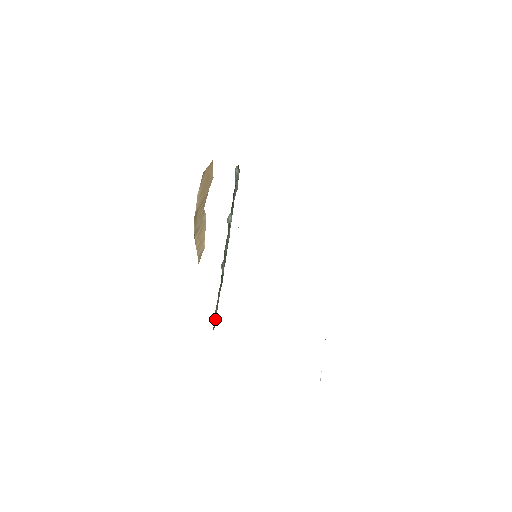
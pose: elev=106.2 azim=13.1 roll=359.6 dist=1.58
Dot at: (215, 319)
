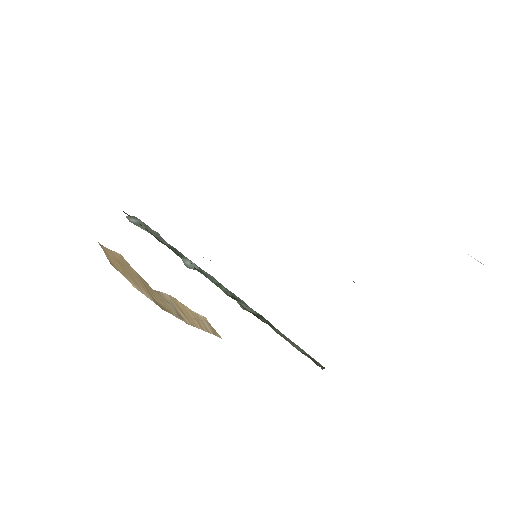
Dot at: (311, 359)
